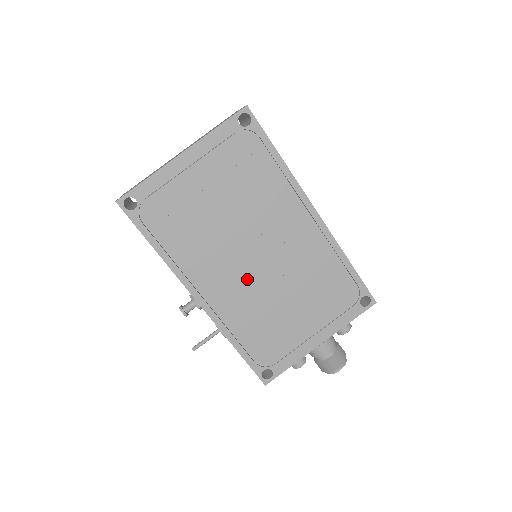
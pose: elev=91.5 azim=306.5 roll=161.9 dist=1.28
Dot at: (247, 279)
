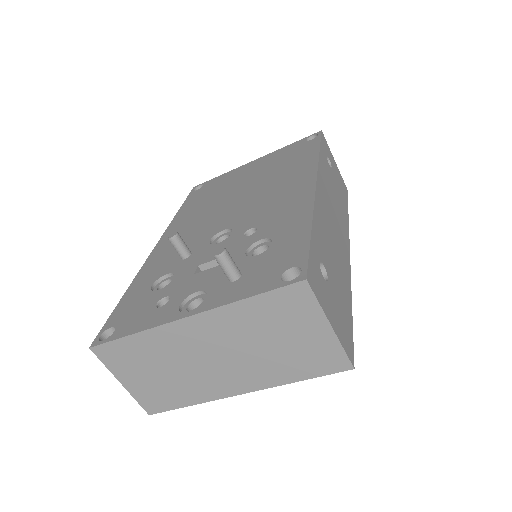
Dot at: occluded
